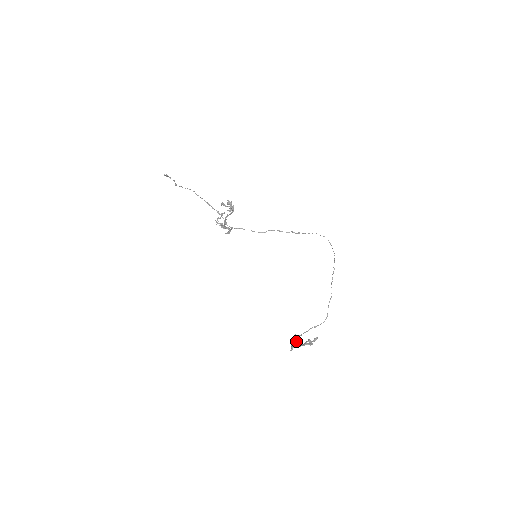
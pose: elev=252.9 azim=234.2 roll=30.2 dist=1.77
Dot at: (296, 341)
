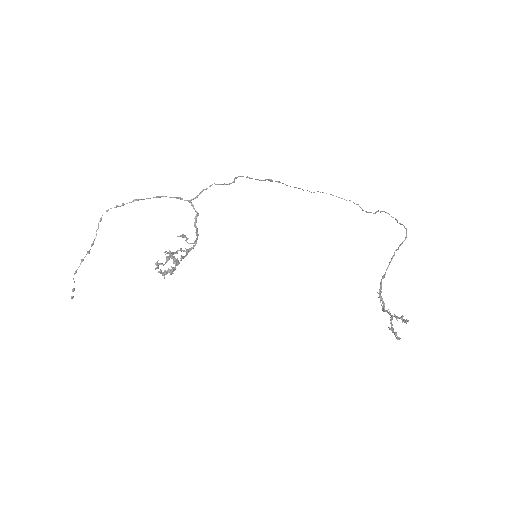
Dot at: (383, 307)
